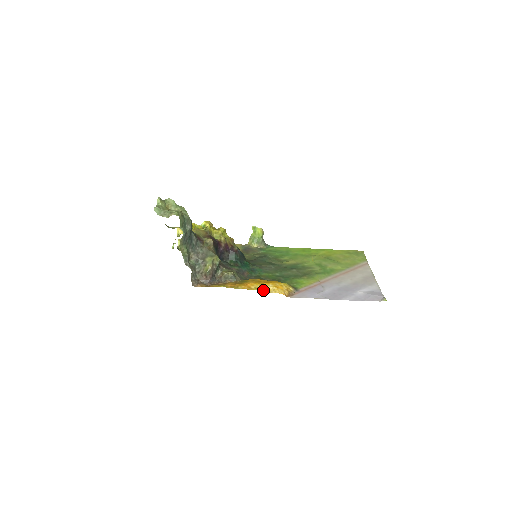
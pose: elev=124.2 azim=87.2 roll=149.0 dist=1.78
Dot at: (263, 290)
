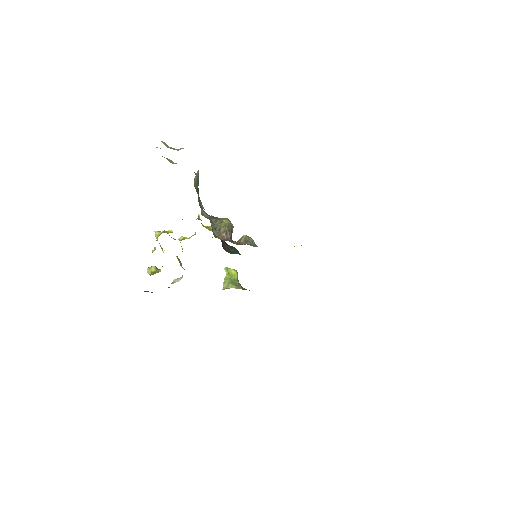
Dot at: occluded
